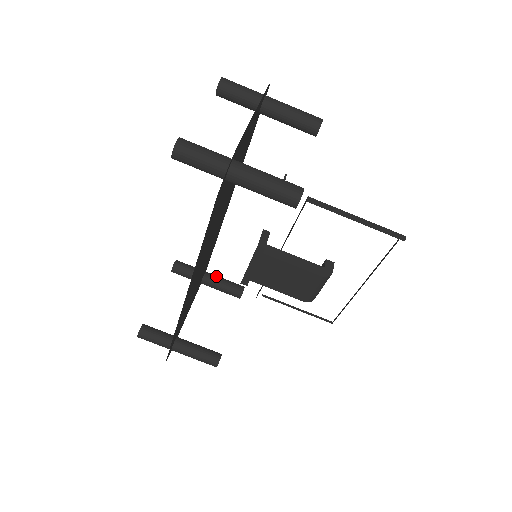
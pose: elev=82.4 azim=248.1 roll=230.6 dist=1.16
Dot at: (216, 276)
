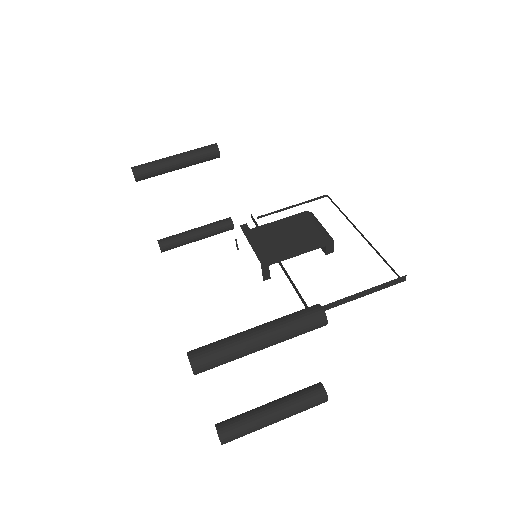
Dot at: occluded
